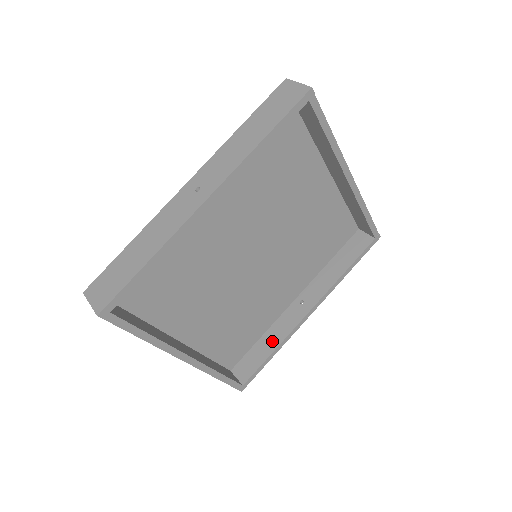
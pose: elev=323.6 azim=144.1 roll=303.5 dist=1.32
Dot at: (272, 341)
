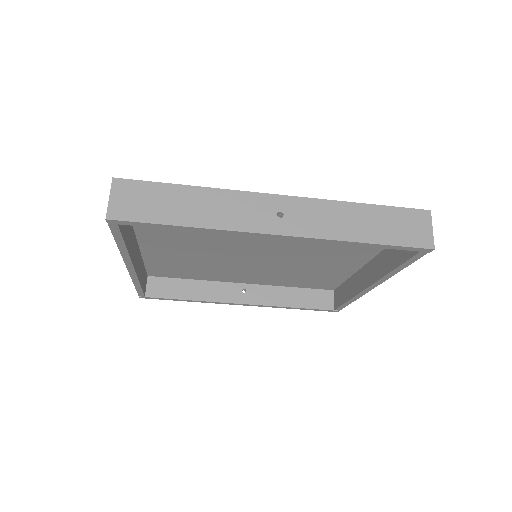
Dot at: (197, 292)
